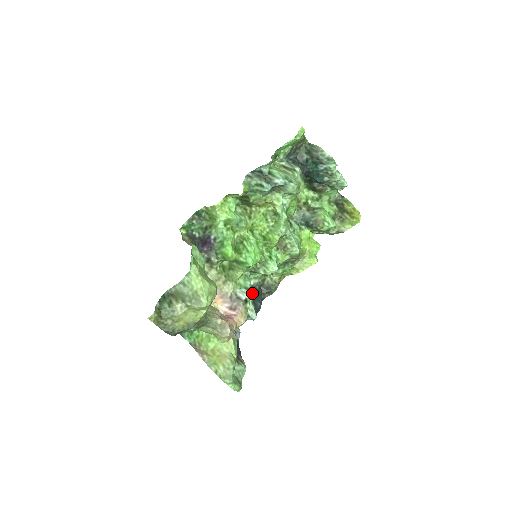
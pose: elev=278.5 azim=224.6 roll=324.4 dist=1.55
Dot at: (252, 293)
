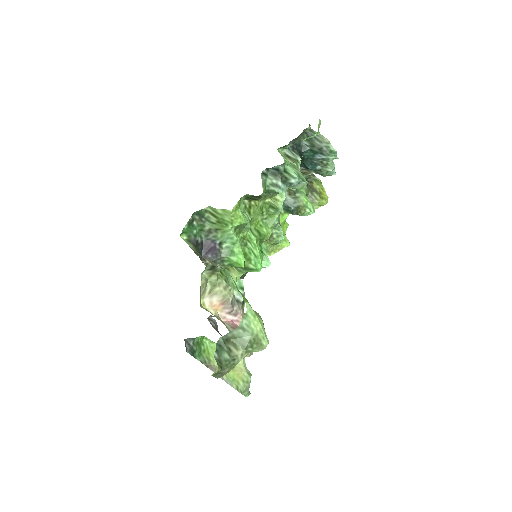
Dot at: occluded
